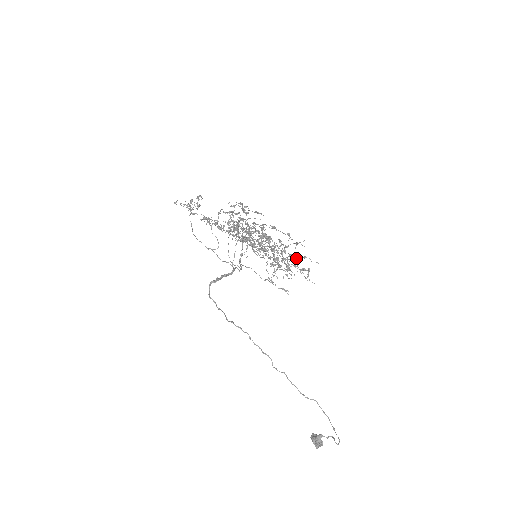
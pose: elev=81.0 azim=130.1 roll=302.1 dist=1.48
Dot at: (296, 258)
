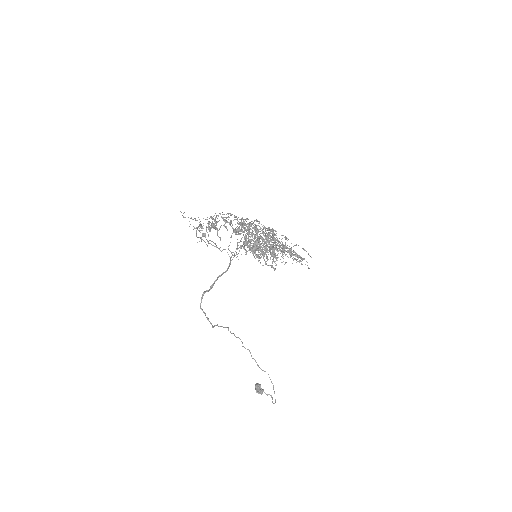
Dot at: (295, 245)
